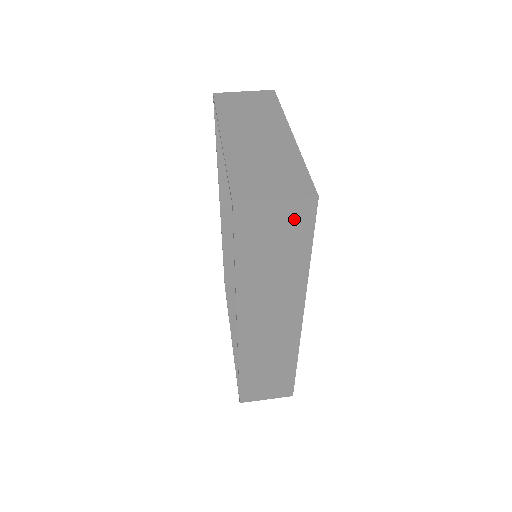
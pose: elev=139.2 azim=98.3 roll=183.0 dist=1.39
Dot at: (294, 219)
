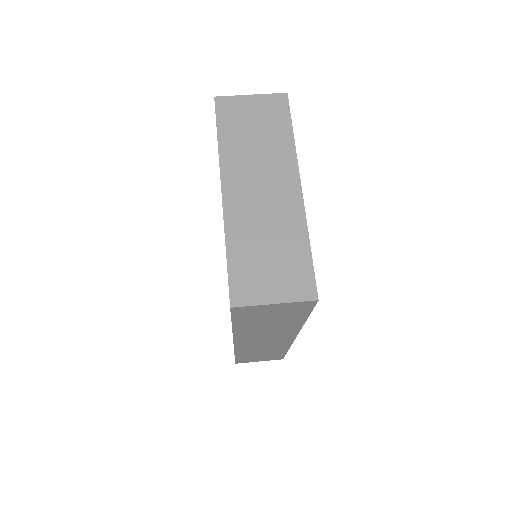
Dot at: (292, 309)
